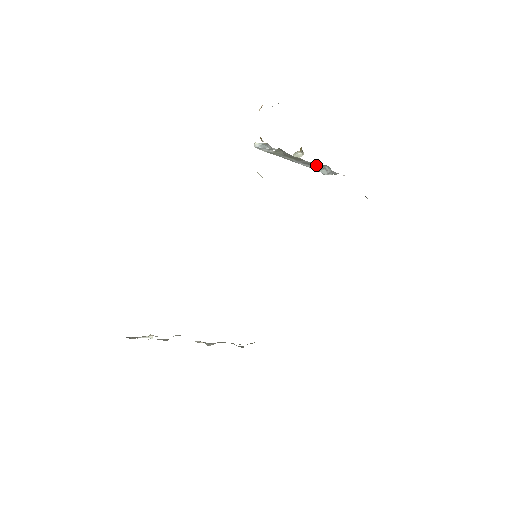
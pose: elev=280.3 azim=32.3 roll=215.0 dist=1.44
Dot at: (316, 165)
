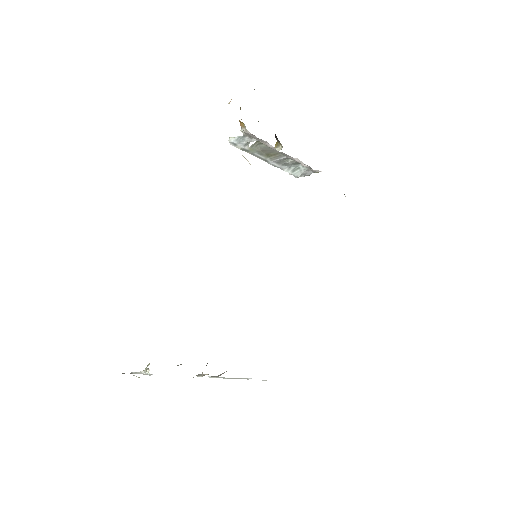
Dot at: (296, 159)
